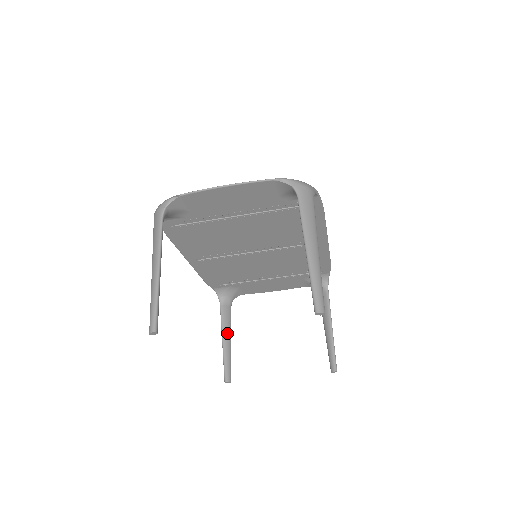
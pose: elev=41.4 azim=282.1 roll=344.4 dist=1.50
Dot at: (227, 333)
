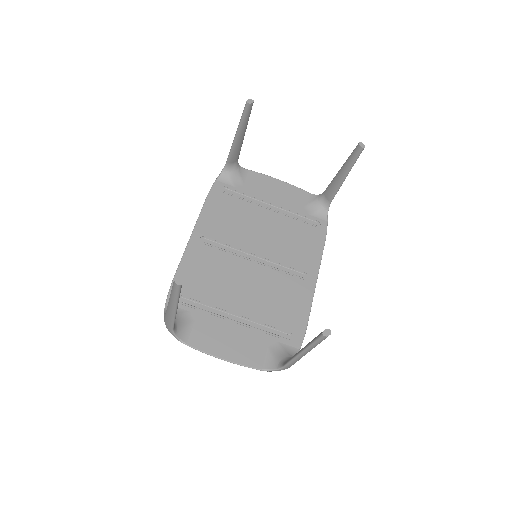
Dot at: occluded
